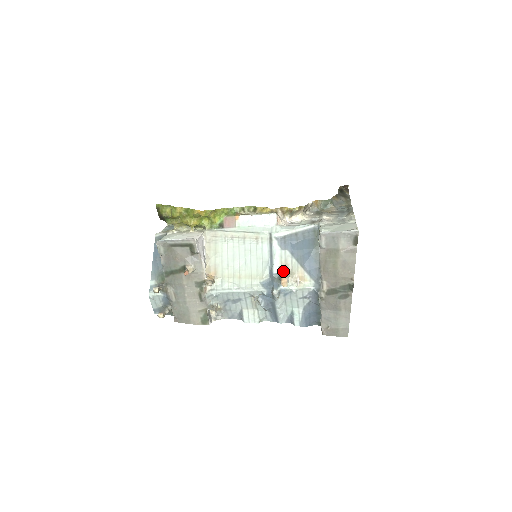
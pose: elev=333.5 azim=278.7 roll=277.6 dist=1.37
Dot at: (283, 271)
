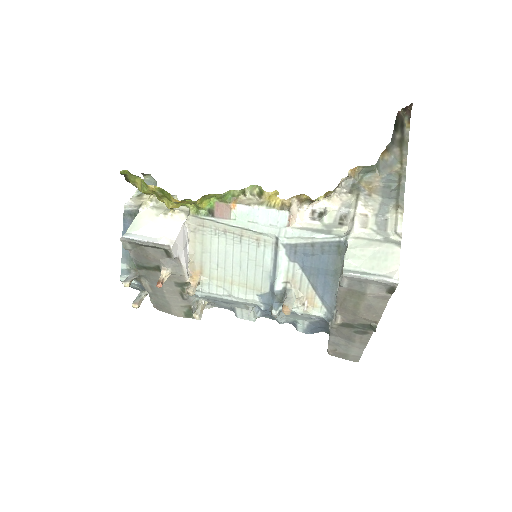
Dot at: (288, 290)
